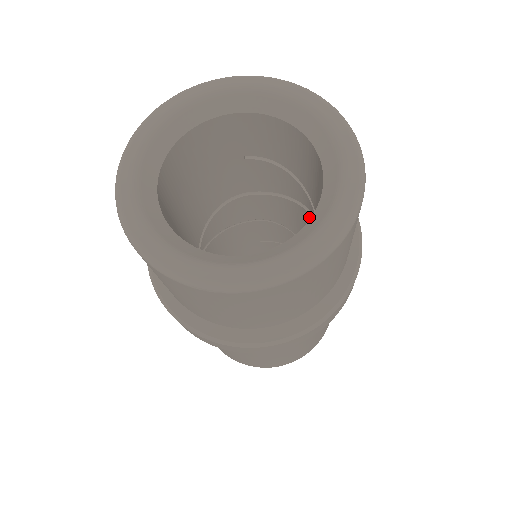
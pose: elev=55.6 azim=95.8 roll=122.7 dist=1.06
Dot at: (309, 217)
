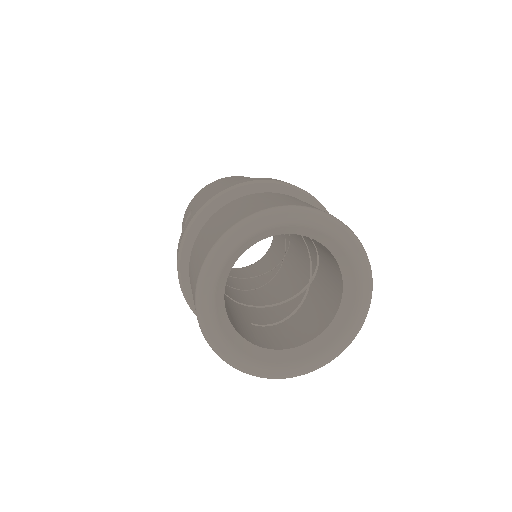
Dot at: (308, 260)
